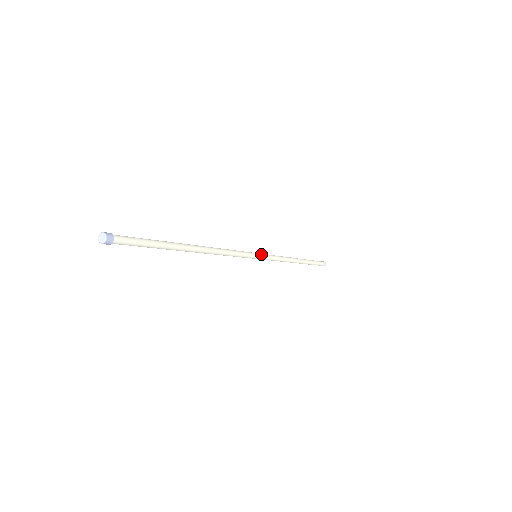
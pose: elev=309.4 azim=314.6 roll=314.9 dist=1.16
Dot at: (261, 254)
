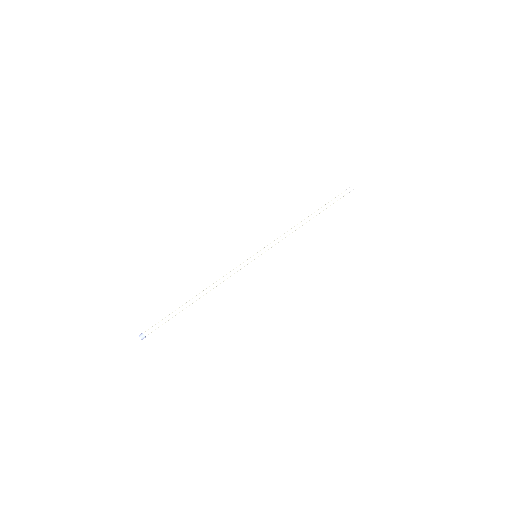
Dot at: (261, 254)
